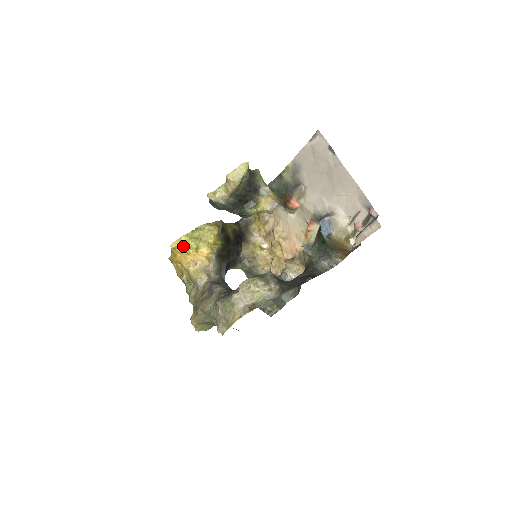
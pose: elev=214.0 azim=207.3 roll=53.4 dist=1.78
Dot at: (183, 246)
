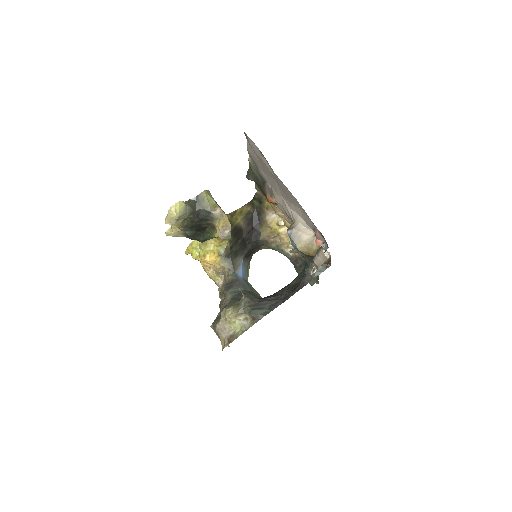
Dot at: occluded
